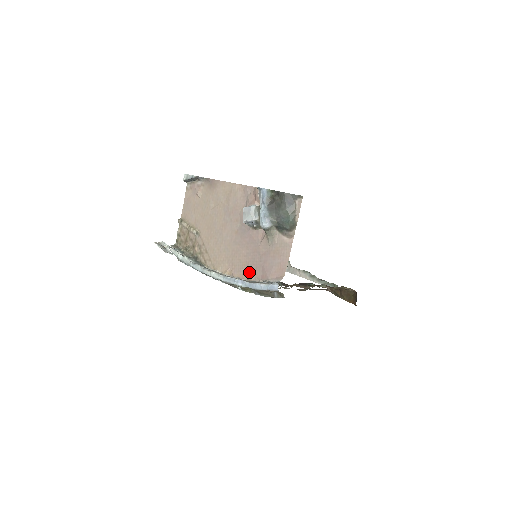
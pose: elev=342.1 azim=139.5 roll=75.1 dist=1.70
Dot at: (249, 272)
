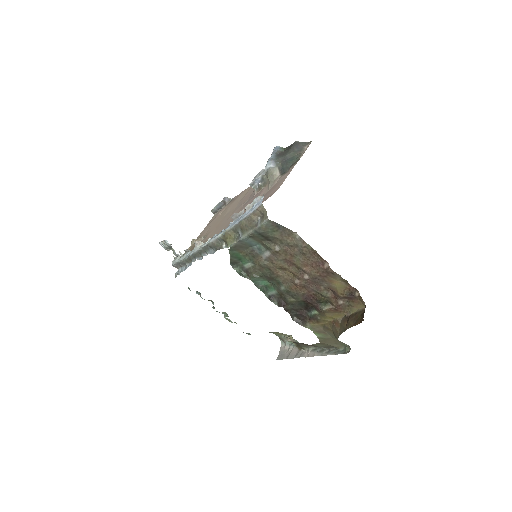
Dot at: occluded
